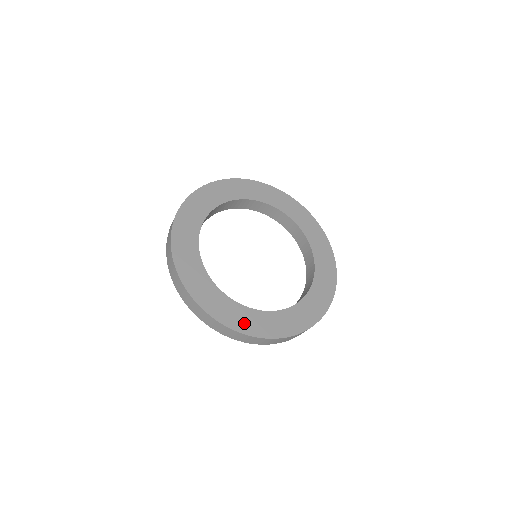
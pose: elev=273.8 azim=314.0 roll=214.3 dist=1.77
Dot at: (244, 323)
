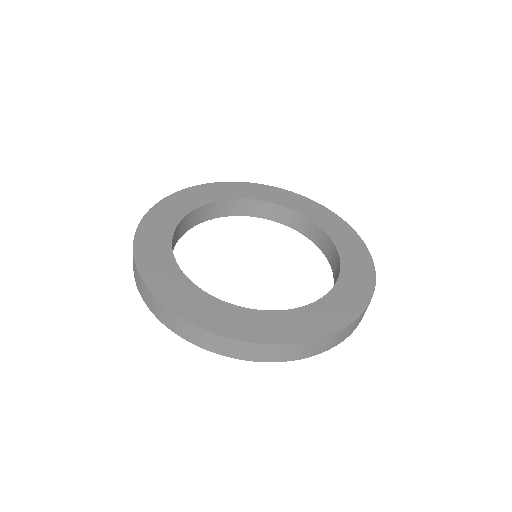
Dot at: (290, 330)
